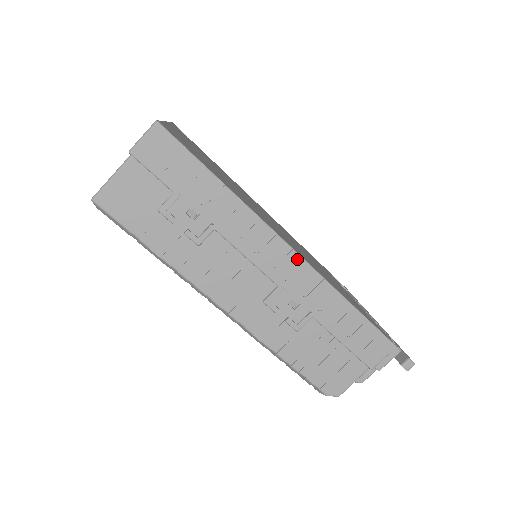
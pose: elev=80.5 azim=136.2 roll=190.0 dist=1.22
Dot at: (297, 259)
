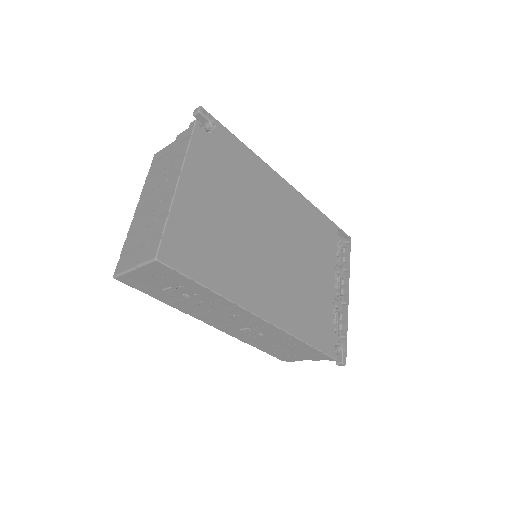
Dot at: (265, 323)
